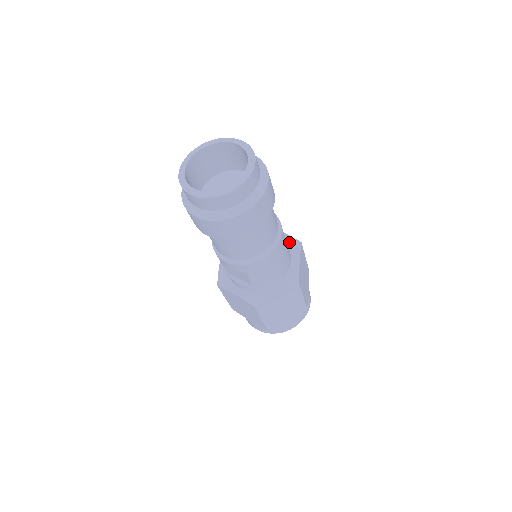
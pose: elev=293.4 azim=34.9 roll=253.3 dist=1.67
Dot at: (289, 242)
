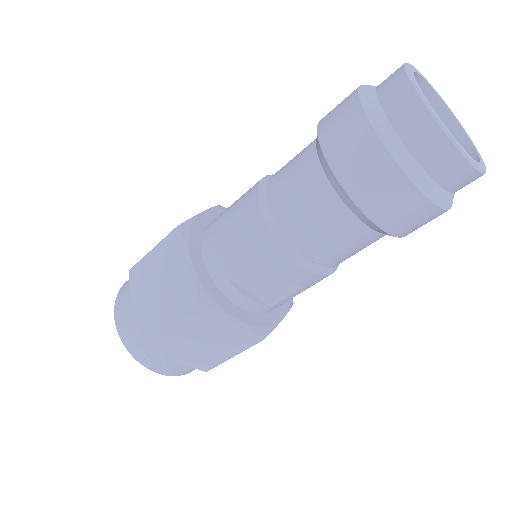
Dot at: occluded
